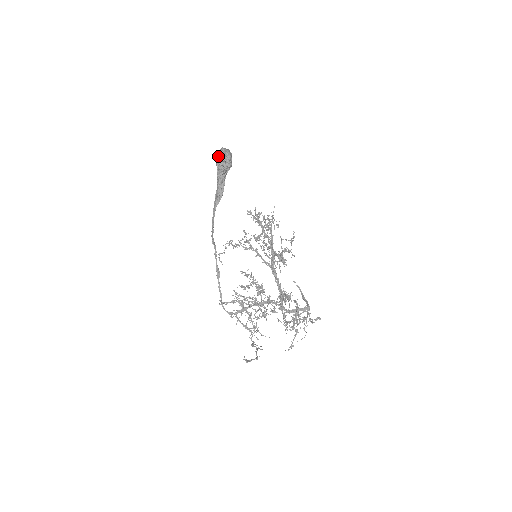
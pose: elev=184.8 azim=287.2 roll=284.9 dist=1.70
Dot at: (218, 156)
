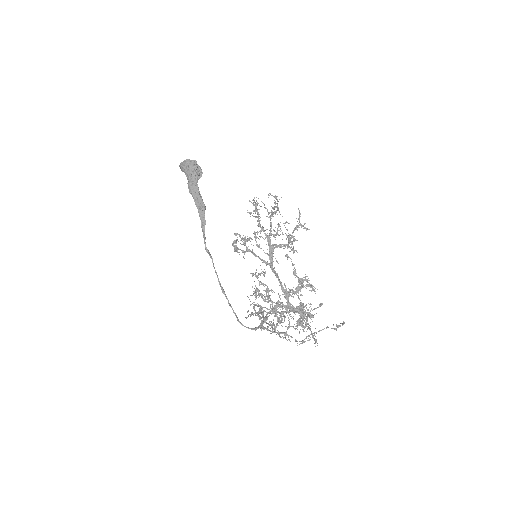
Dot at: (189, 164)
